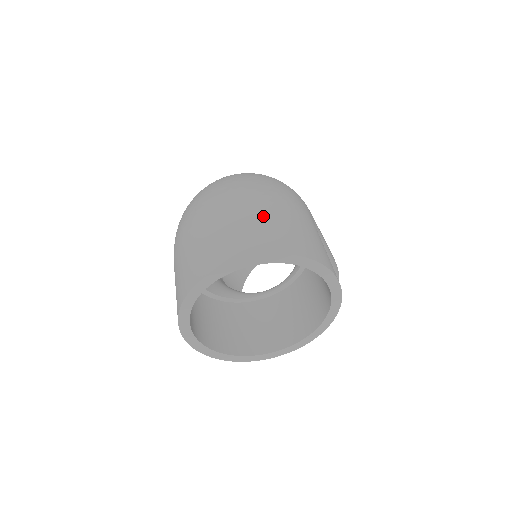
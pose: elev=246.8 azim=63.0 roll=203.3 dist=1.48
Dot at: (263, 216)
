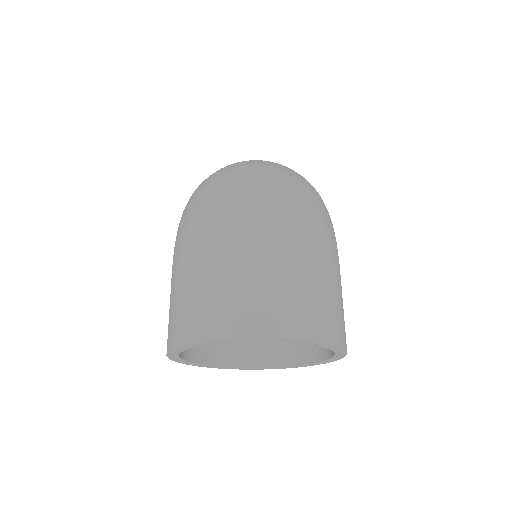
Dot at: (309, 278)
